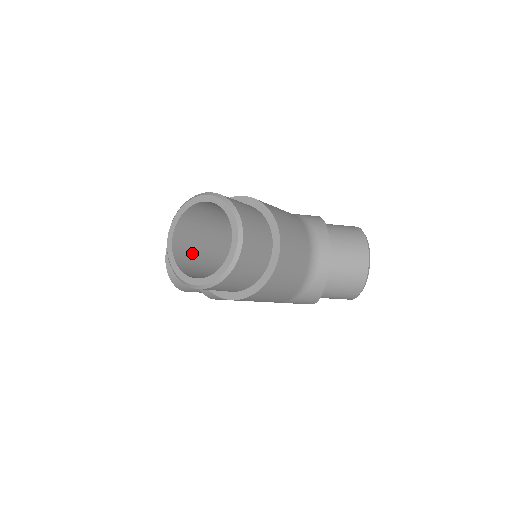
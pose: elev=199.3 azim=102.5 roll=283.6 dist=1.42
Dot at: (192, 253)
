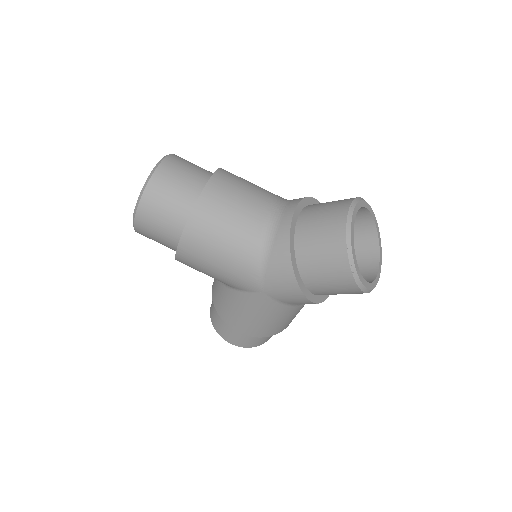
Dot at: occluded
